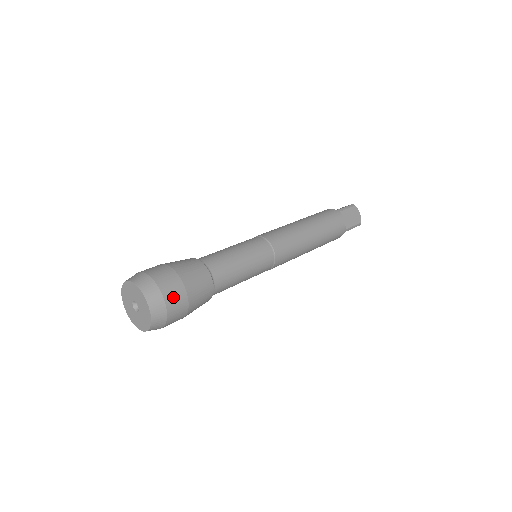
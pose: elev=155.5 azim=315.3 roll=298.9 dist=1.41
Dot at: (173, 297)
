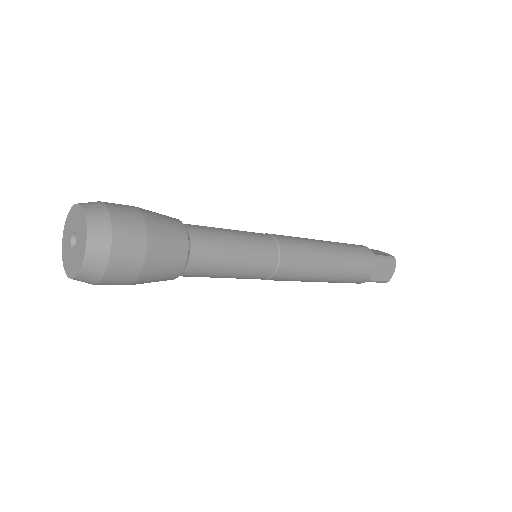
Dot at: (123, 262)
